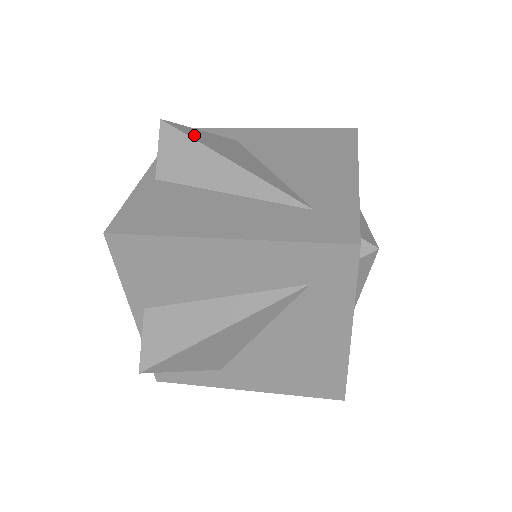
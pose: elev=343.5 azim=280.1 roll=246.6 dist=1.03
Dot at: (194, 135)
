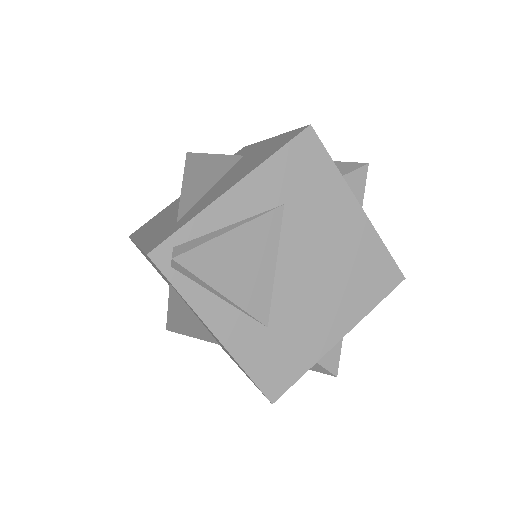
Dot at: (193, 162)
